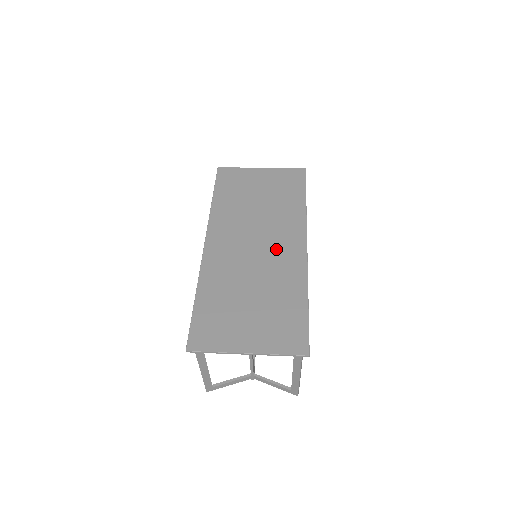
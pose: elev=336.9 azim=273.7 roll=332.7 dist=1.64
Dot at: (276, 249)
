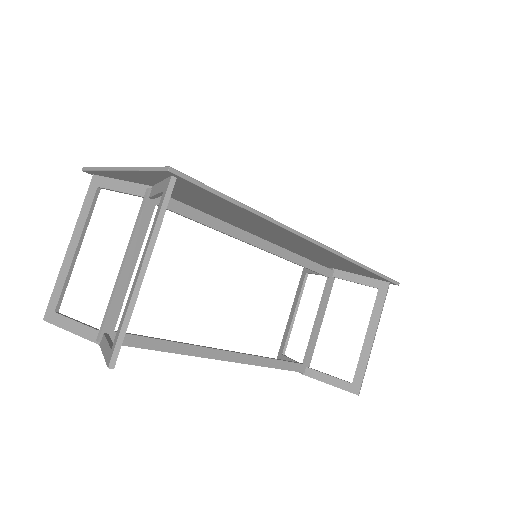
Dot at: occluded
